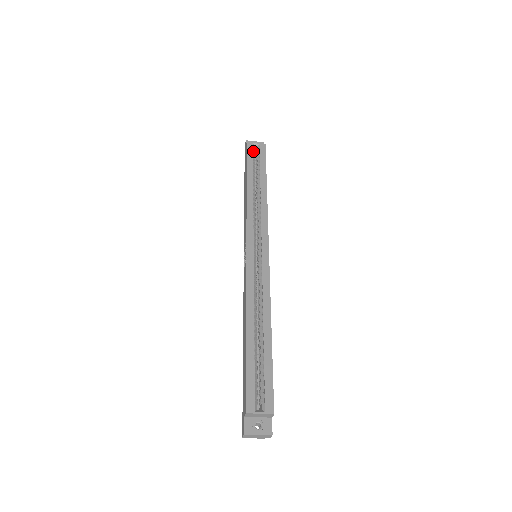
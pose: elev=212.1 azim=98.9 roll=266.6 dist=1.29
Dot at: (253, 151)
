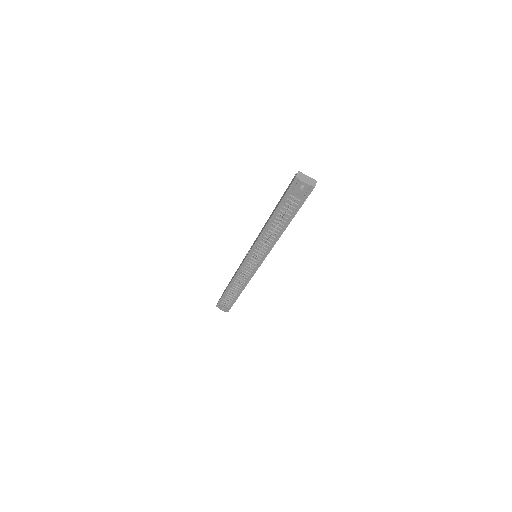
Dot at: occluded
